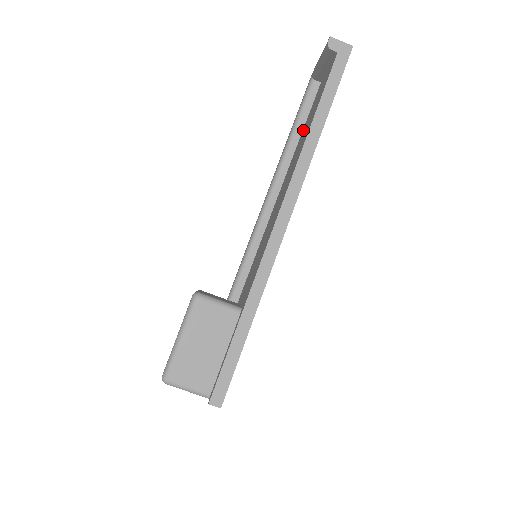
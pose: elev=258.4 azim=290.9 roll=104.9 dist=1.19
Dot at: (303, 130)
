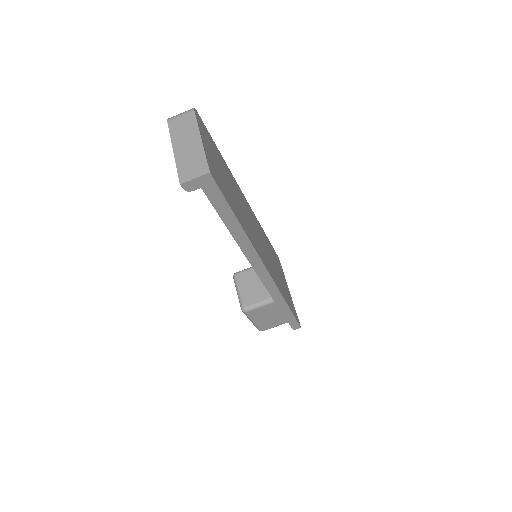
Dot at: occluded
